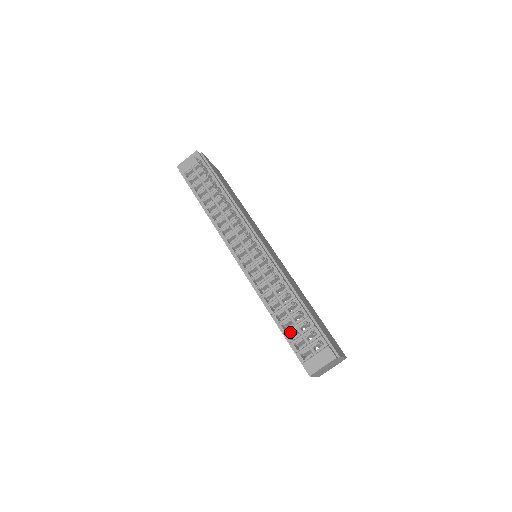
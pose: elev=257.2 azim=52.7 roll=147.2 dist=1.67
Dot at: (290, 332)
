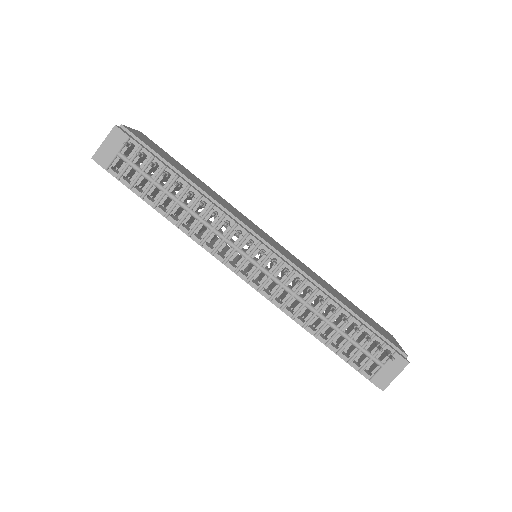
Dot at: (344, 349)
